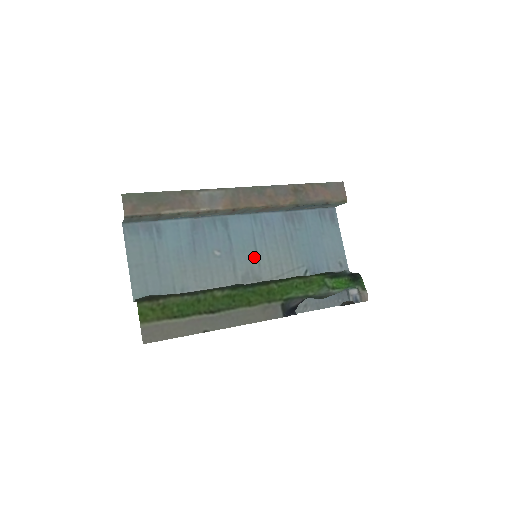
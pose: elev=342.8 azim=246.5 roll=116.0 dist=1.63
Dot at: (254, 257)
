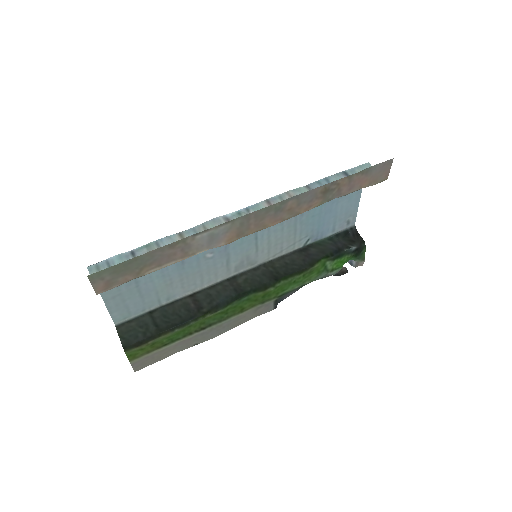
Dot at: (252, 245)
